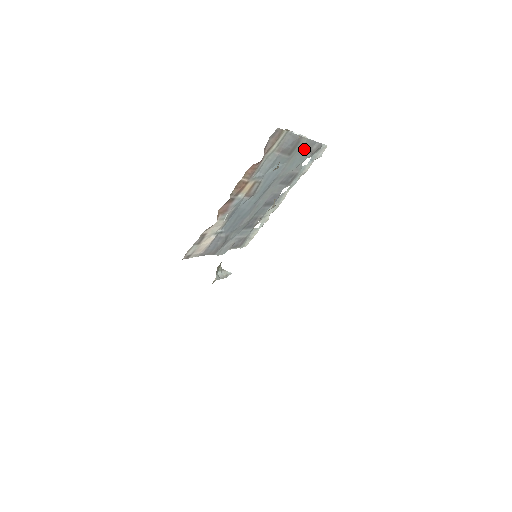
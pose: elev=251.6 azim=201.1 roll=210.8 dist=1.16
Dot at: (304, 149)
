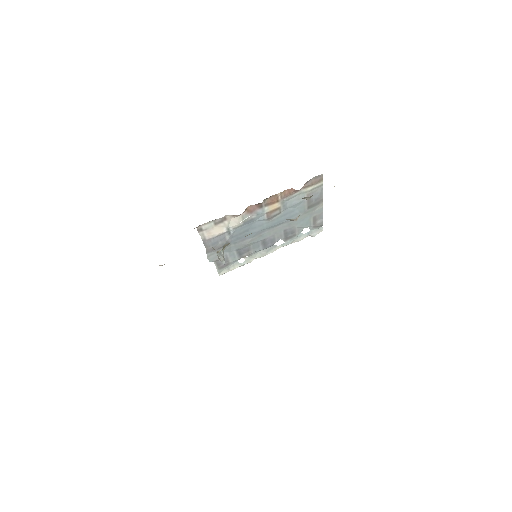
Dot at: (315, 215)
